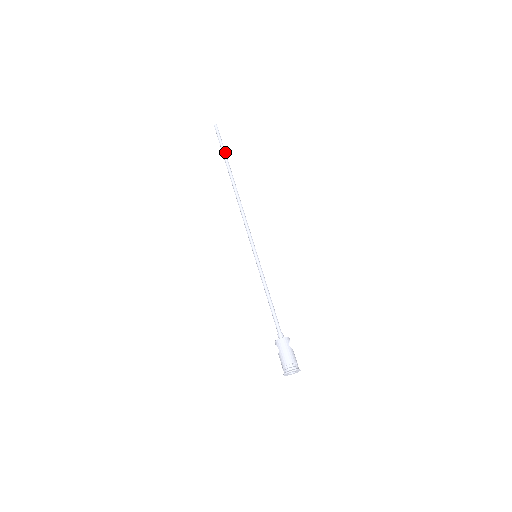
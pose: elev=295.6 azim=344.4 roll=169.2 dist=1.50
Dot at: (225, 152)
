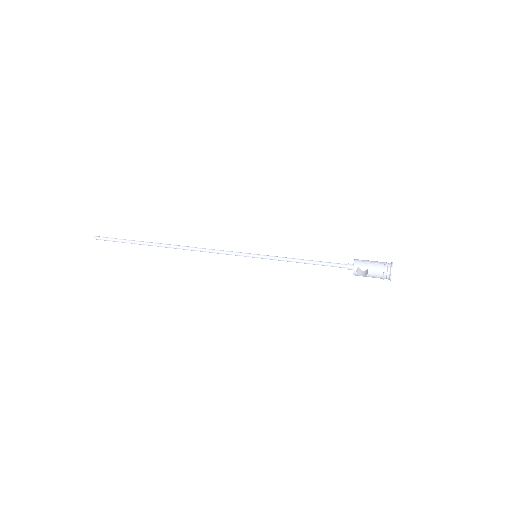
Dot at: (130, 240)
